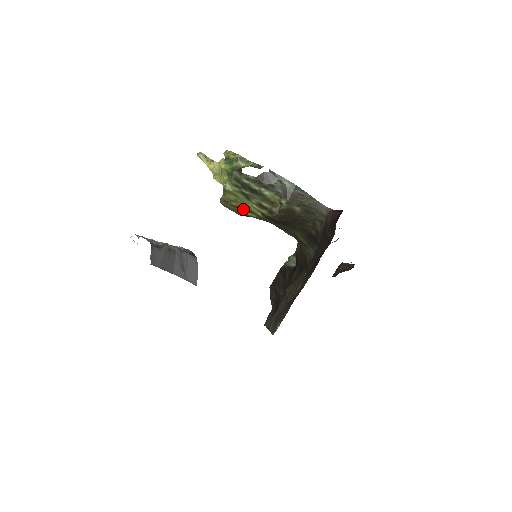
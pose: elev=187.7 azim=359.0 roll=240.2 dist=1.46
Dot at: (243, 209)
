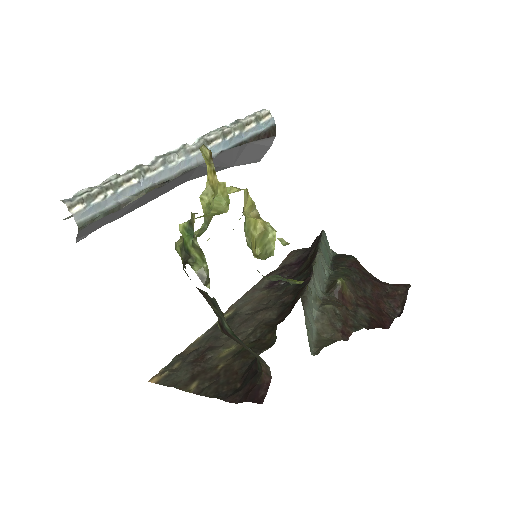
Dot at: occluded
